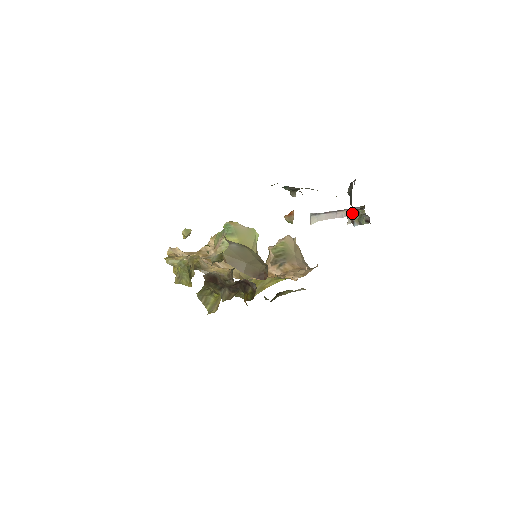
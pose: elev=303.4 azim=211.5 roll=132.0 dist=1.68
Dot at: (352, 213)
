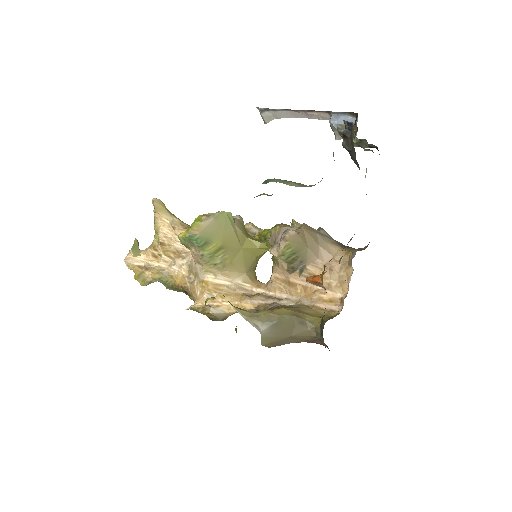
Dot at: (340, 128)
